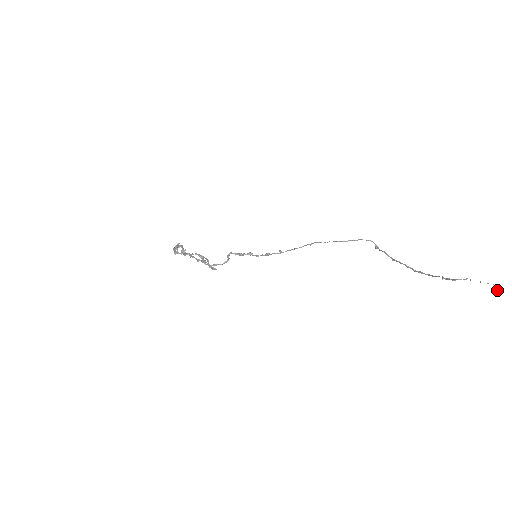
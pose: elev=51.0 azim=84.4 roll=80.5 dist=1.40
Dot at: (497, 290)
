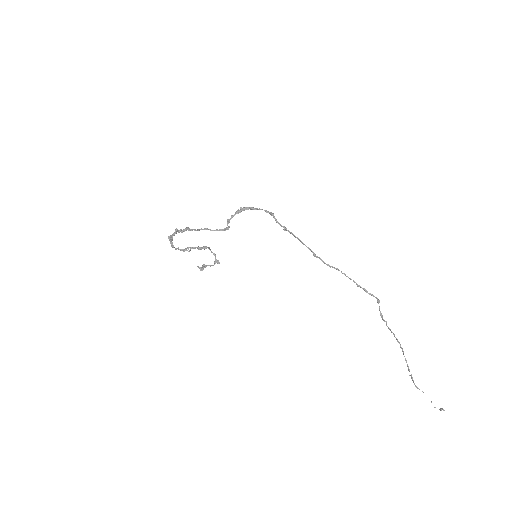
Dot at: (440, 409)
